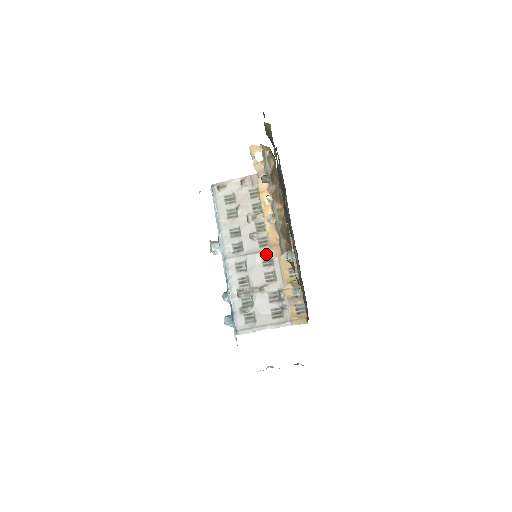
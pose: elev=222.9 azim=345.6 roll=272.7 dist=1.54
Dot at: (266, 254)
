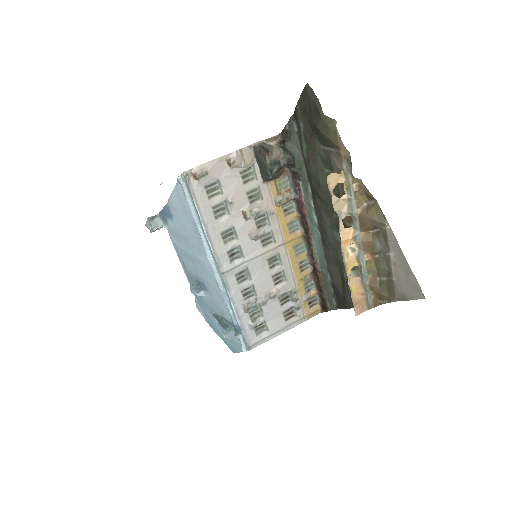
Dot at: (272, 254)
